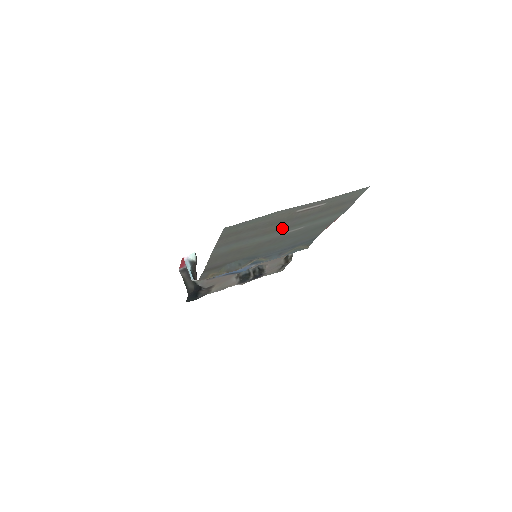
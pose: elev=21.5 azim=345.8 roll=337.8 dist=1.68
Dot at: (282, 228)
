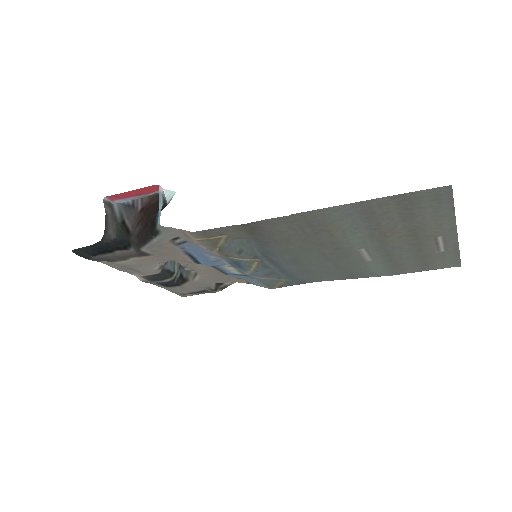
Dot at: (386, 244)
